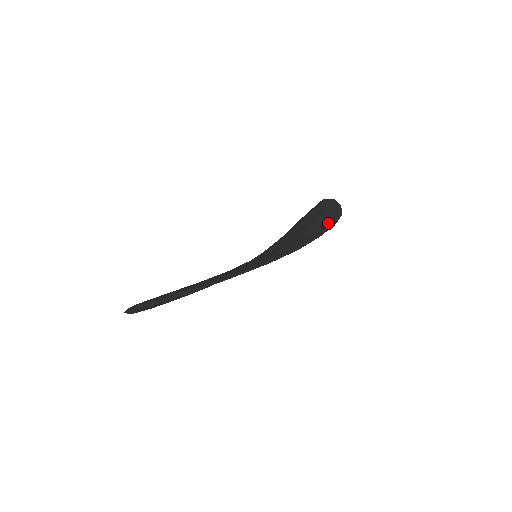
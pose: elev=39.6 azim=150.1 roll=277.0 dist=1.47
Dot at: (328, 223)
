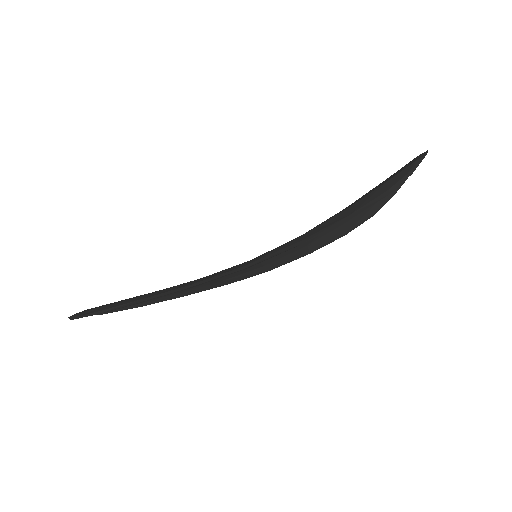
Dot at: (348, 214)
